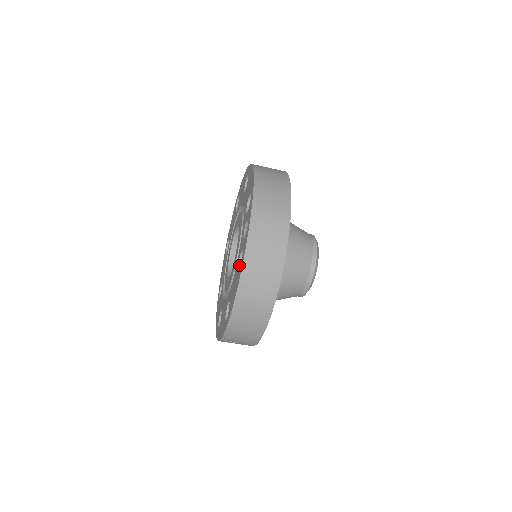
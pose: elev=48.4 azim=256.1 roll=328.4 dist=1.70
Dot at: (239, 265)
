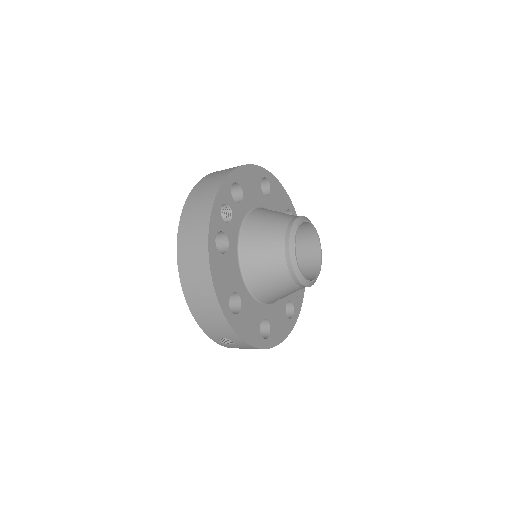
Dot at: occluded
